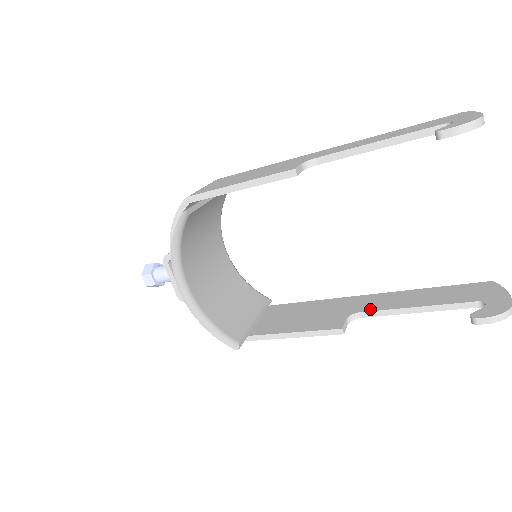
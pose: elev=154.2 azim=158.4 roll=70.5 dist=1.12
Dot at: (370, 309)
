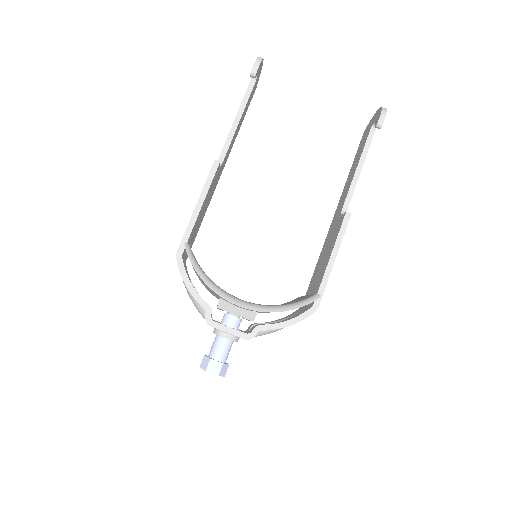
Dot at: (344, 201)
